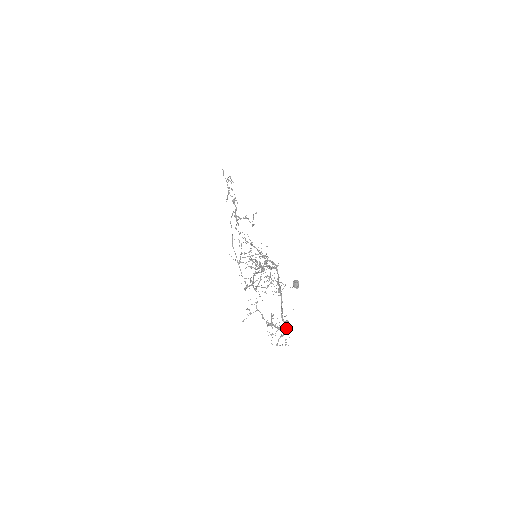
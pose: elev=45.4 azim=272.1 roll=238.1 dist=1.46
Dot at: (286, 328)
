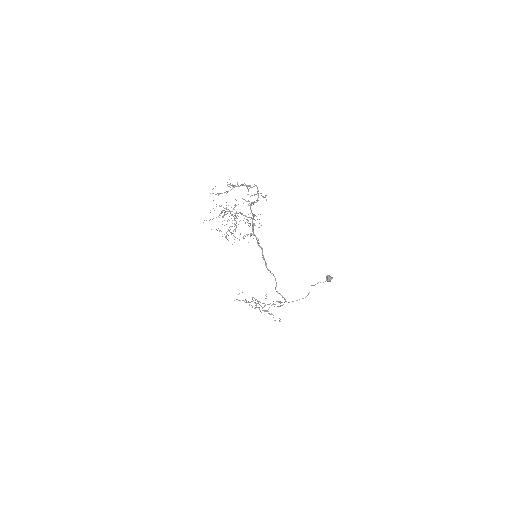
Dot at: occluded
